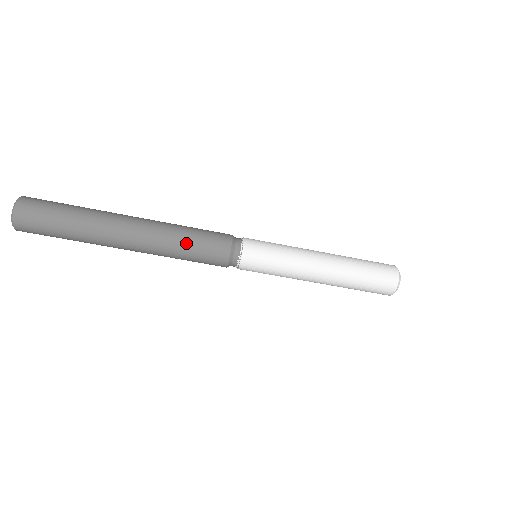
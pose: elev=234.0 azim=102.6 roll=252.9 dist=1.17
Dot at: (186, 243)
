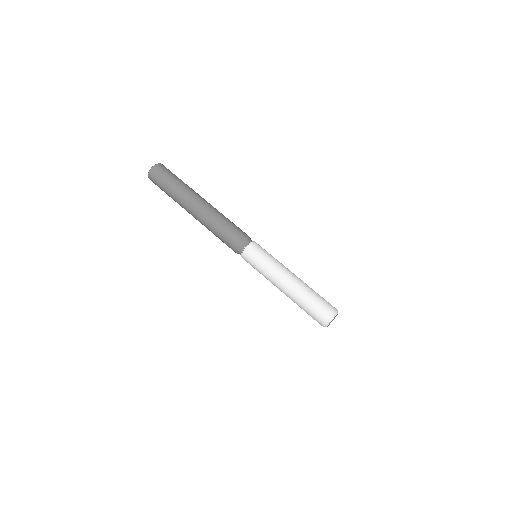
Dot at: occluded
